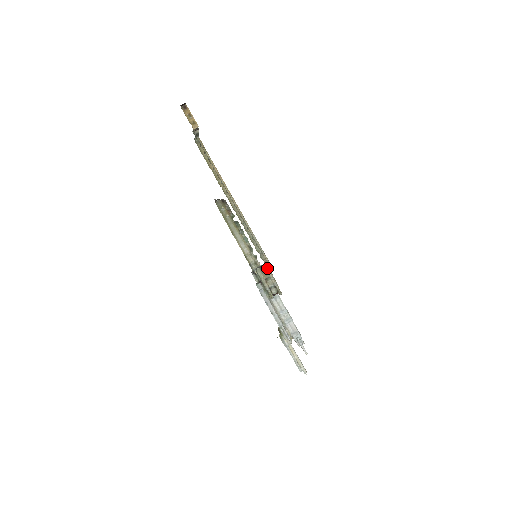
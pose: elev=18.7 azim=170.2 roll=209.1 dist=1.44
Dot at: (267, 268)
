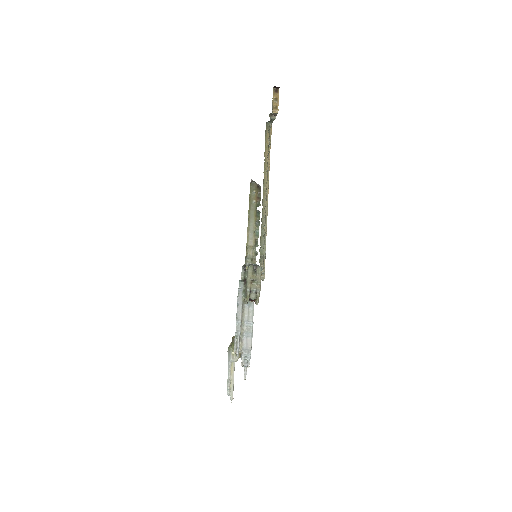
Dot at: (260, 271)
